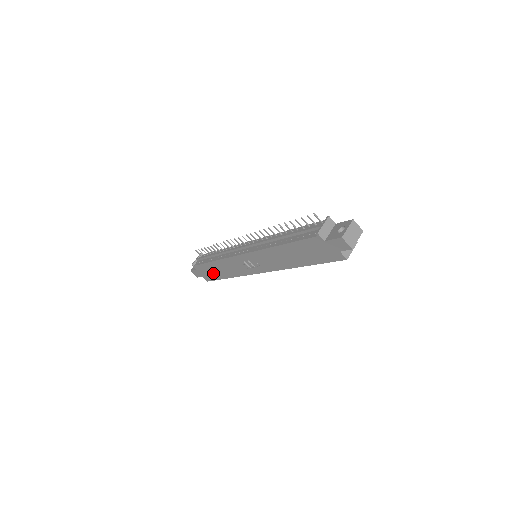
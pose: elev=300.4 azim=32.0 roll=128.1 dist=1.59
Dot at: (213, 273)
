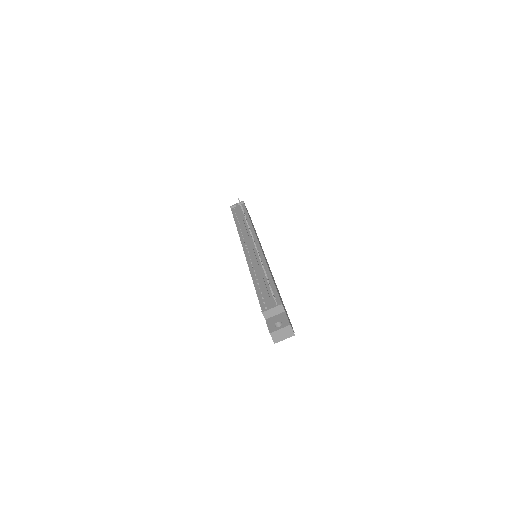
Dot at: occluded
